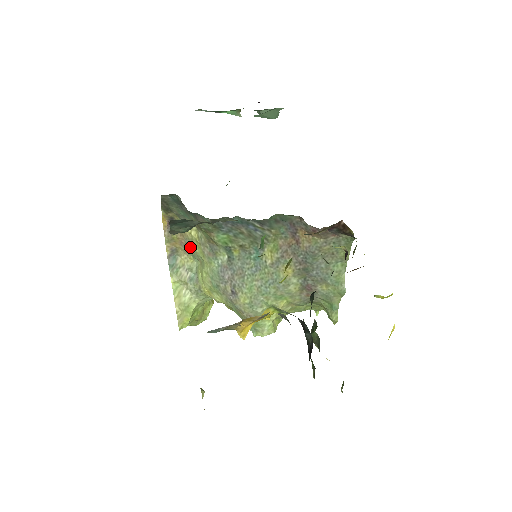
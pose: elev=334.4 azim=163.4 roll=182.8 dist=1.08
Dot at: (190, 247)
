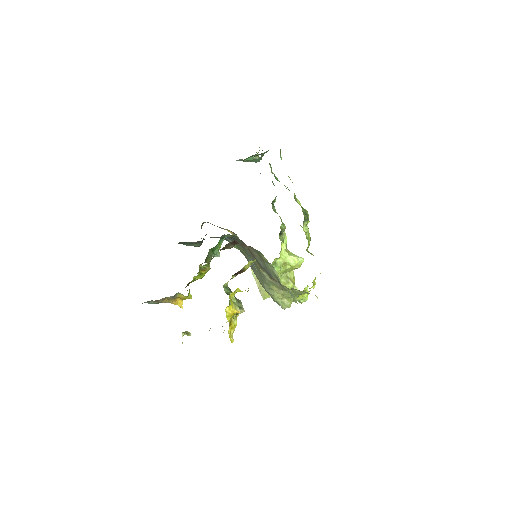
Dot at: occluded
